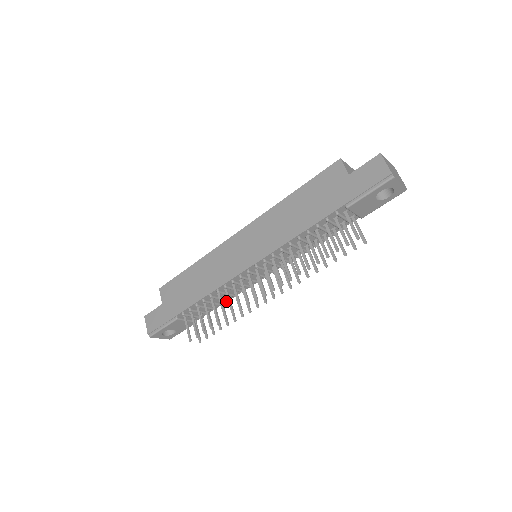
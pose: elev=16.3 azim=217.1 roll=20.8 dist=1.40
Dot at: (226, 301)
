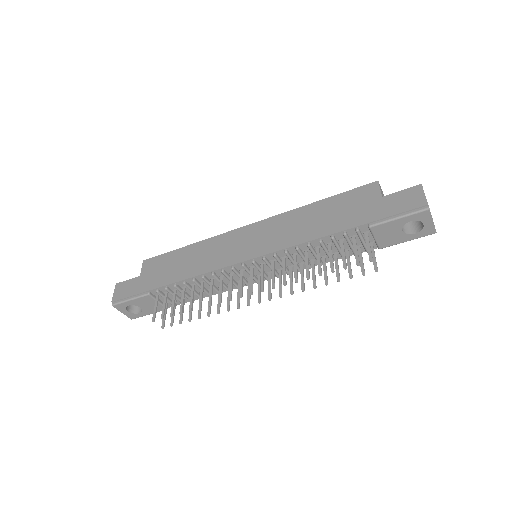
Dot at: (207, 296)
